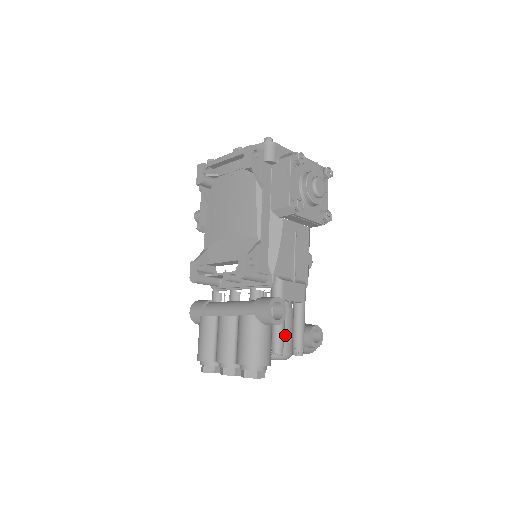
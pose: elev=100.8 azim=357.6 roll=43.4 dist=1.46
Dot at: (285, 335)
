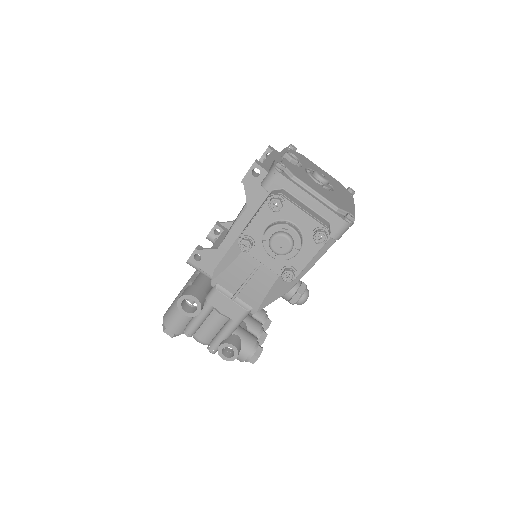
Dot at: (204, 327)
